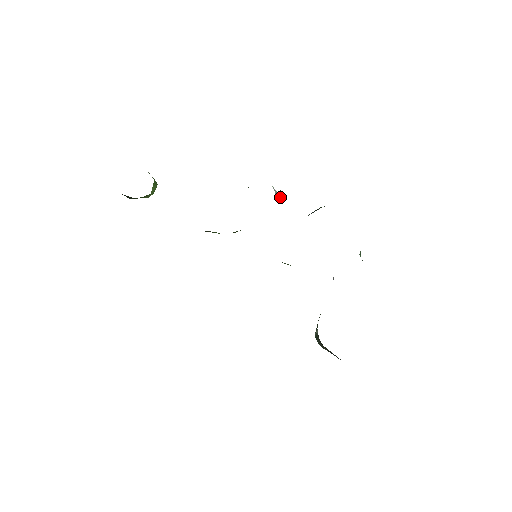
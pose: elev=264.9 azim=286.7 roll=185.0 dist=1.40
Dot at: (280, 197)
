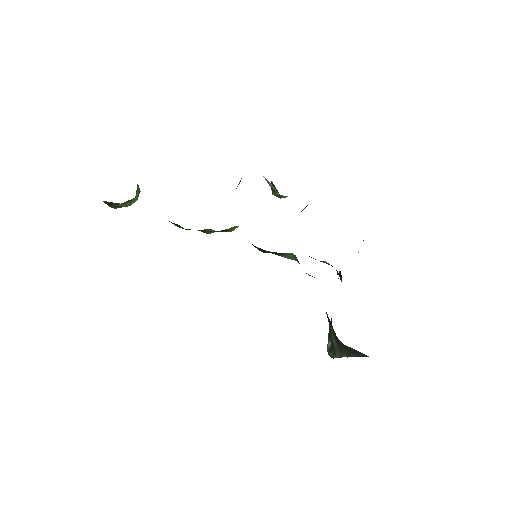
Dot at: occluded
